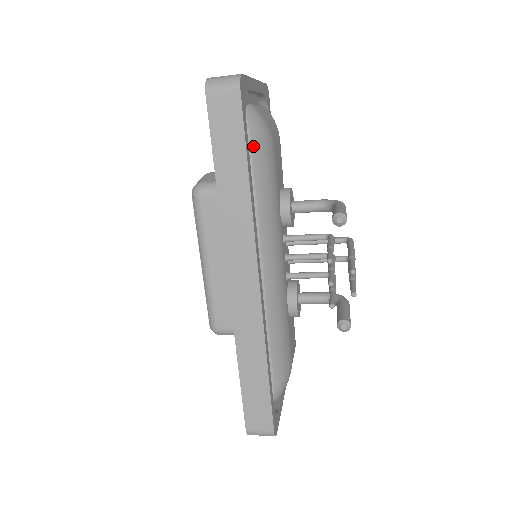
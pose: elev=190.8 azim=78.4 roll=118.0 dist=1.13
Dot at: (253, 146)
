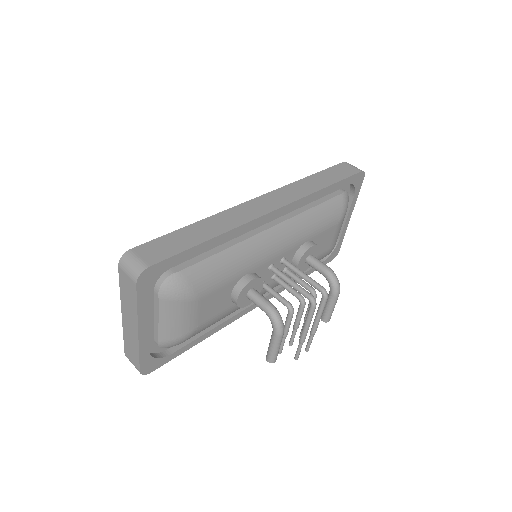
Dot at: occluded
